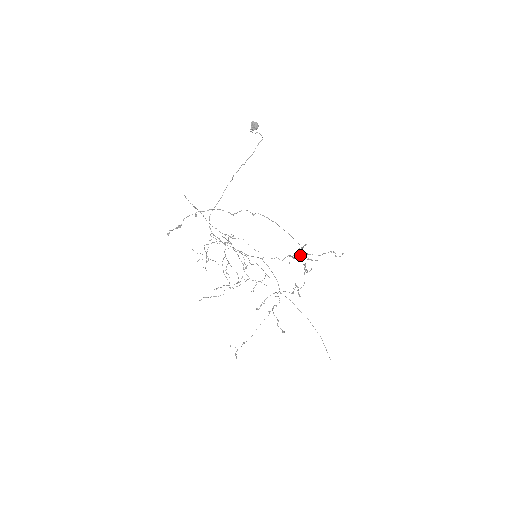
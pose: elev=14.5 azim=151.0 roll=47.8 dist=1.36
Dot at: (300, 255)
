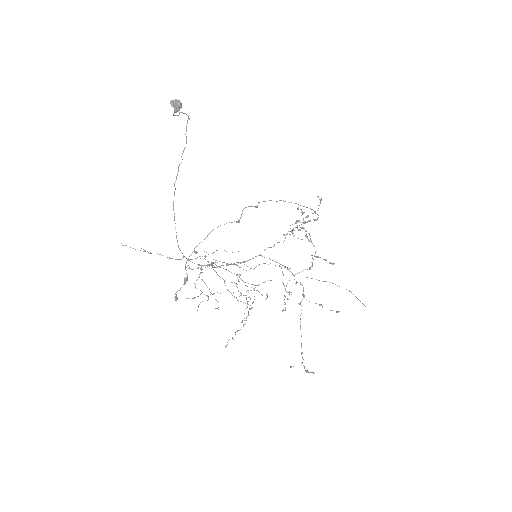
Dot at: (309, 221)
